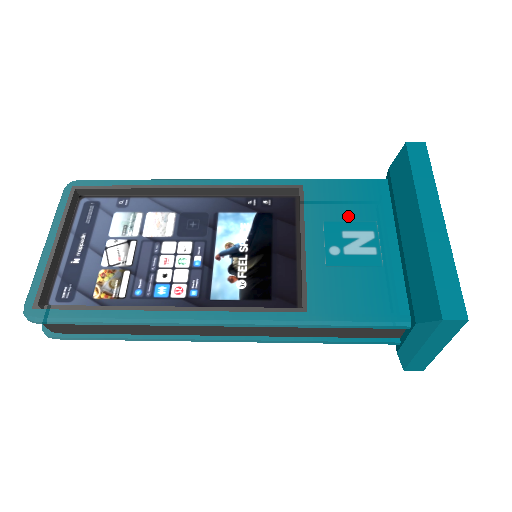
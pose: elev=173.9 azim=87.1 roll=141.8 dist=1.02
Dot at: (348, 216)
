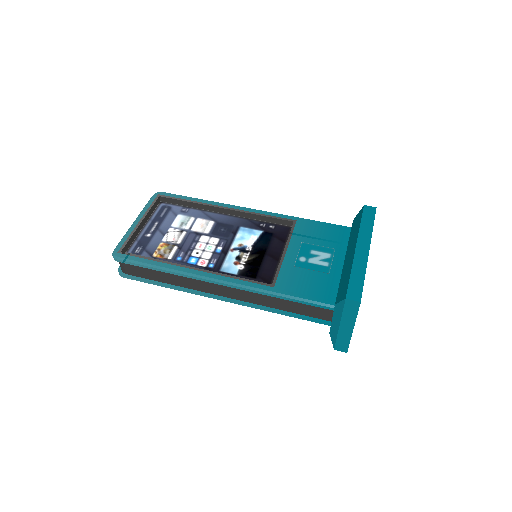
Dot at: (318, 243)
